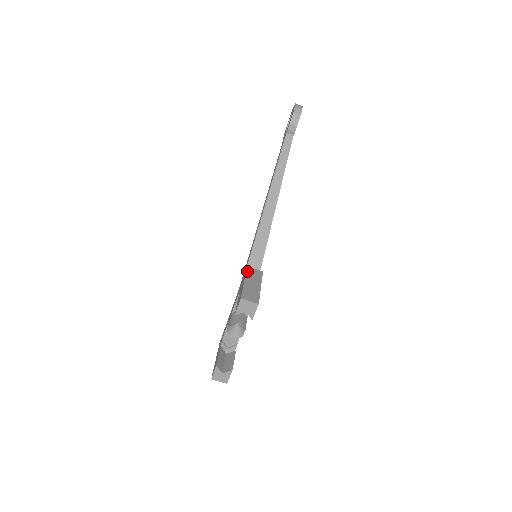
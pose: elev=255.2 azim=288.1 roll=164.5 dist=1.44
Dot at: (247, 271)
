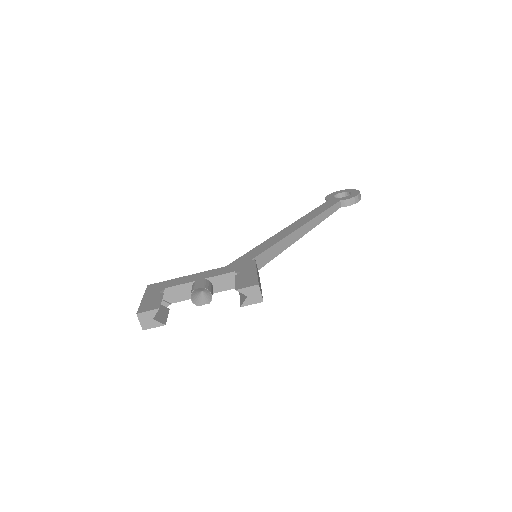
Dot at: occluded
